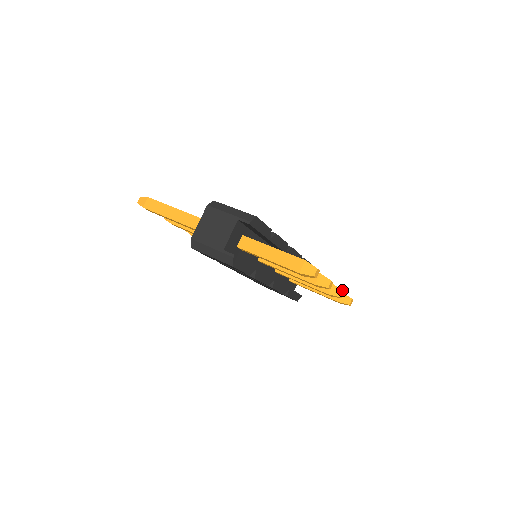
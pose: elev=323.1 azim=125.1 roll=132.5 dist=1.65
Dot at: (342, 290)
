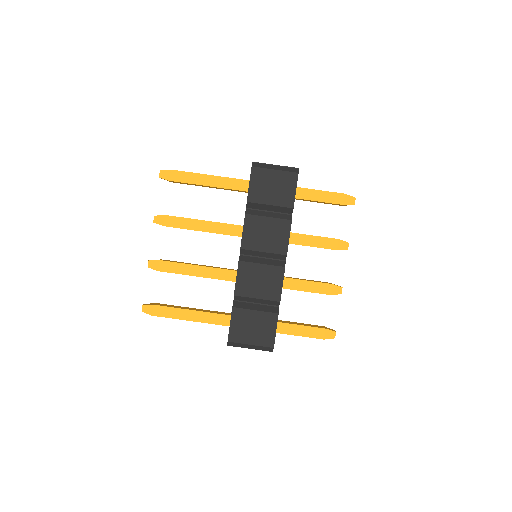
Dot at: occluded
